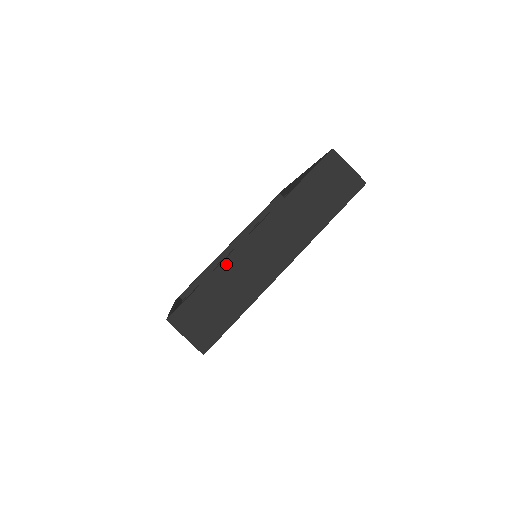
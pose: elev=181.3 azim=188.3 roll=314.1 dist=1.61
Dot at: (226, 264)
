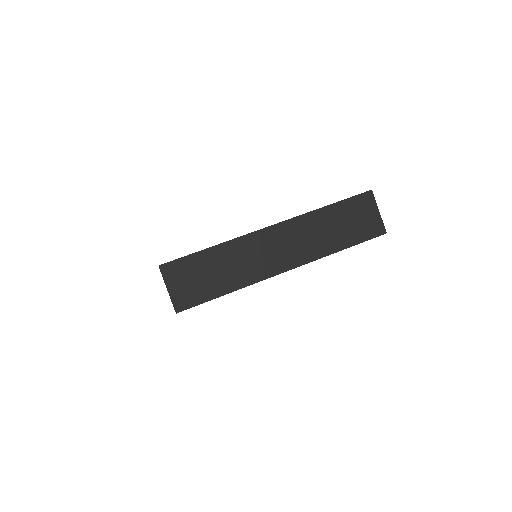
Dot at: (235, 243)
